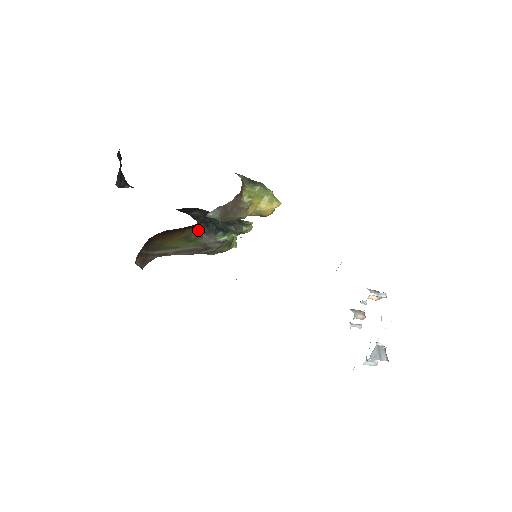
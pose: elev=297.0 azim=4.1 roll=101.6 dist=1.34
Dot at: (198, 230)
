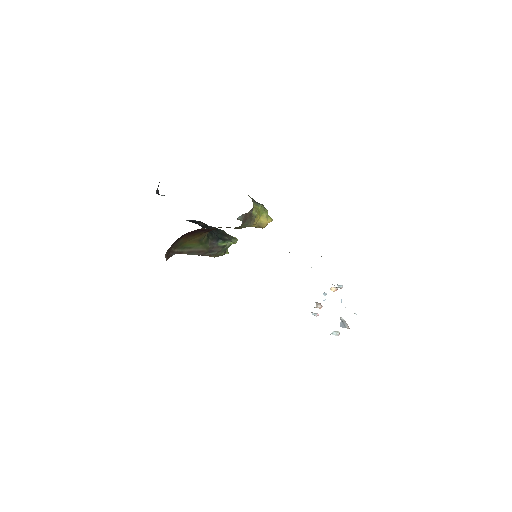
Dot at: (207, 236)
